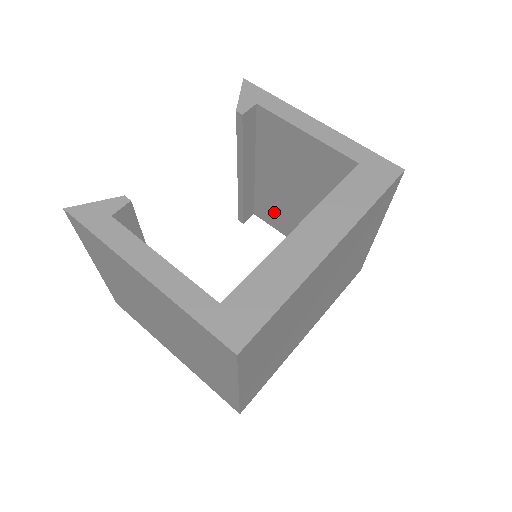
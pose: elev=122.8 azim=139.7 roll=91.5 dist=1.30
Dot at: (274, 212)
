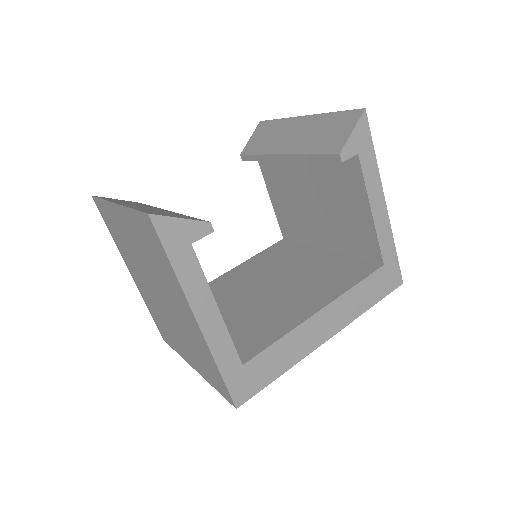
Dot at: (278, 180)
